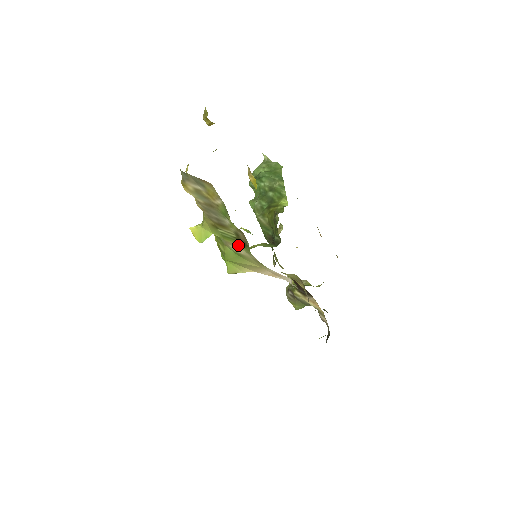
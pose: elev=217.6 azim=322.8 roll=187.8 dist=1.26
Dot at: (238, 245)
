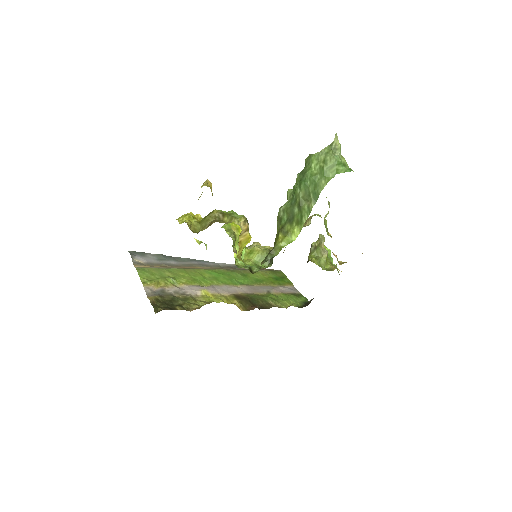
Dot at: occluded
